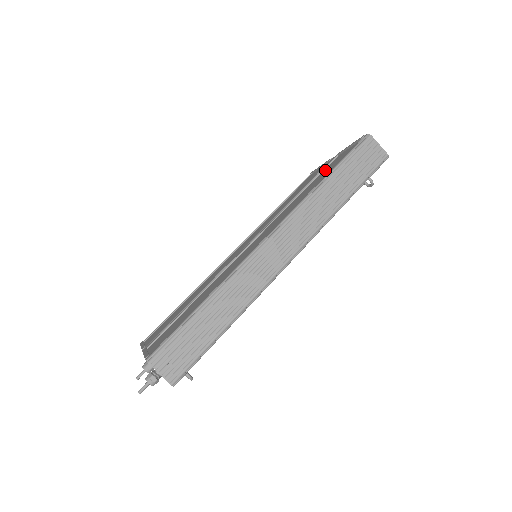
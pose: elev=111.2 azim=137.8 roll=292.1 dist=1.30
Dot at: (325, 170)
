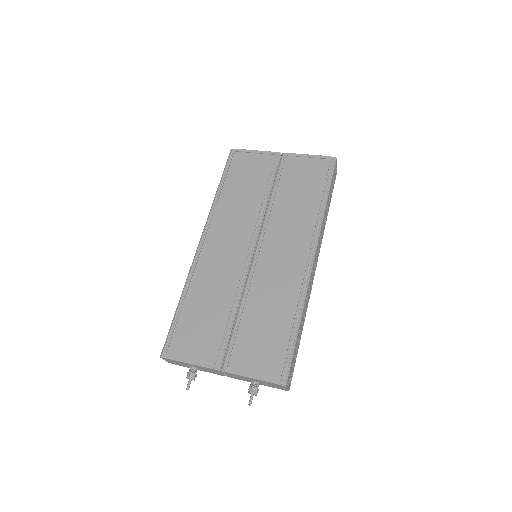
Dot at: (291, 174)
